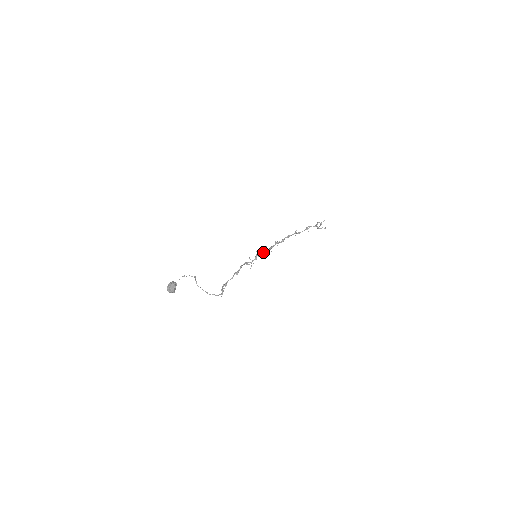
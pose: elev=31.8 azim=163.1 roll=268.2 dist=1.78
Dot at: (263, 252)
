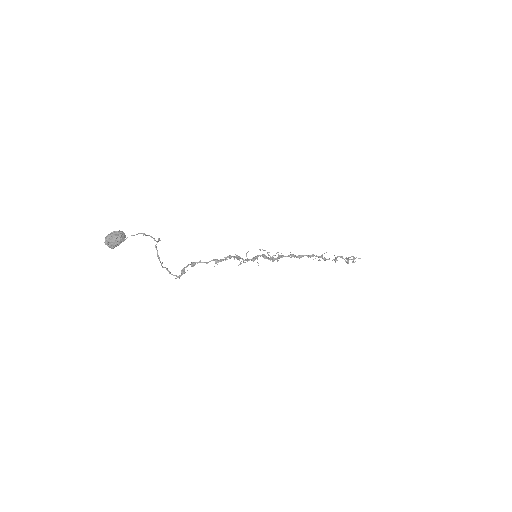
Dot at: (268, 258)
